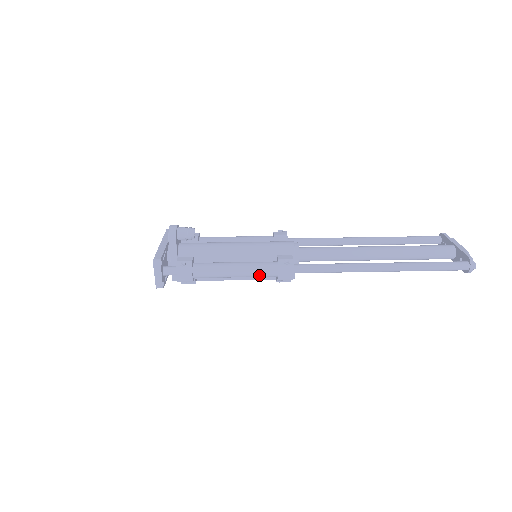
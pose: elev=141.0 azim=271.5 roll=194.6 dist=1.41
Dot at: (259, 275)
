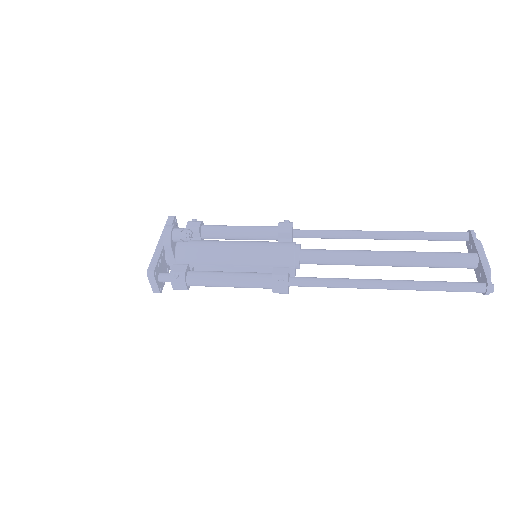
Dot at: (253, 287)
